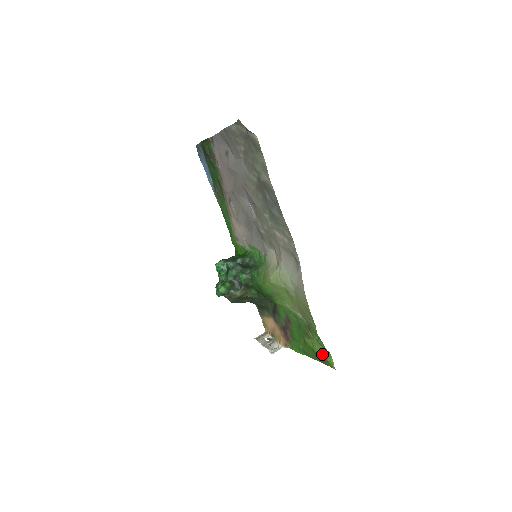
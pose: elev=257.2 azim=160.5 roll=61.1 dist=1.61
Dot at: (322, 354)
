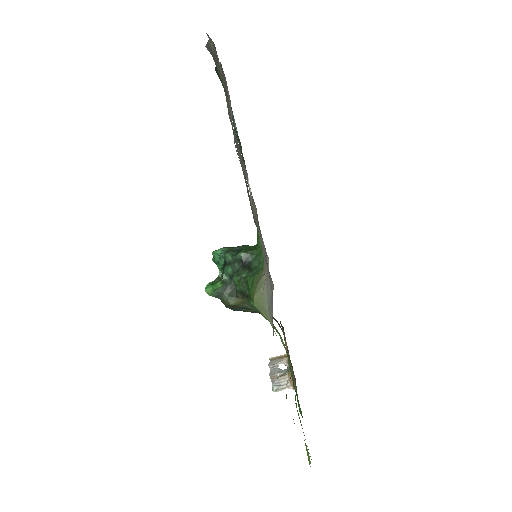
Dot at: occluded
